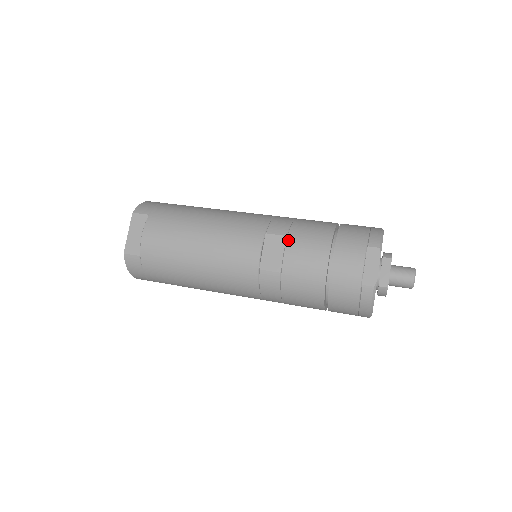
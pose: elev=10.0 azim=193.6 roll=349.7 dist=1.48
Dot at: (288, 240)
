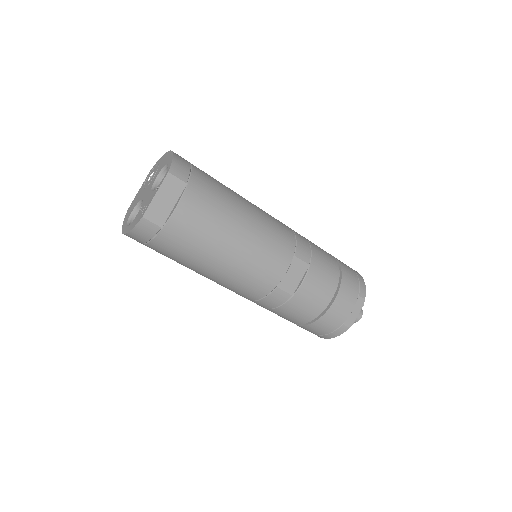
Dot at: (310, 270)
